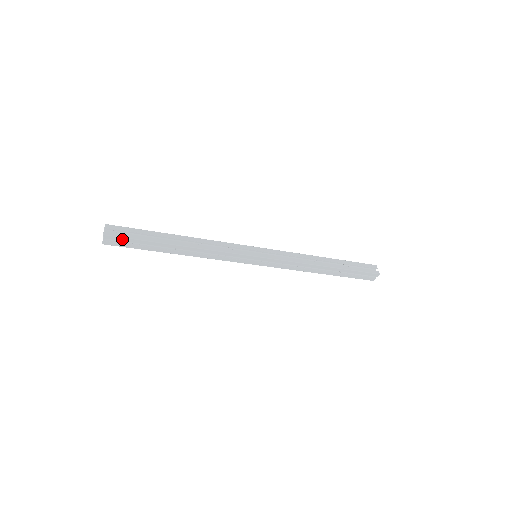
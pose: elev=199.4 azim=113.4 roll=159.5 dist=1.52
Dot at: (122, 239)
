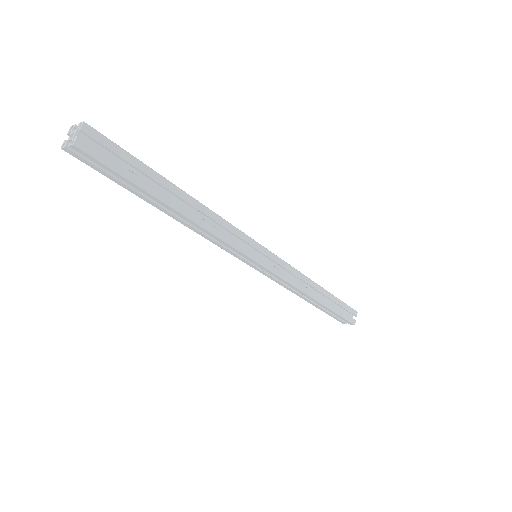
Dot at: (109, 144)
